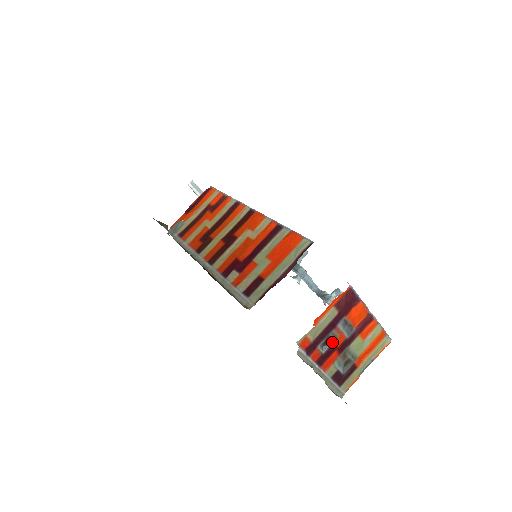
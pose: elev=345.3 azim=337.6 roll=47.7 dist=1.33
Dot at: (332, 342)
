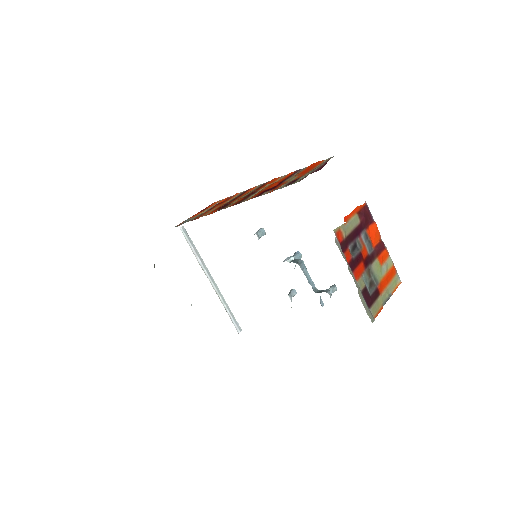
Dot at: (358, 250)
